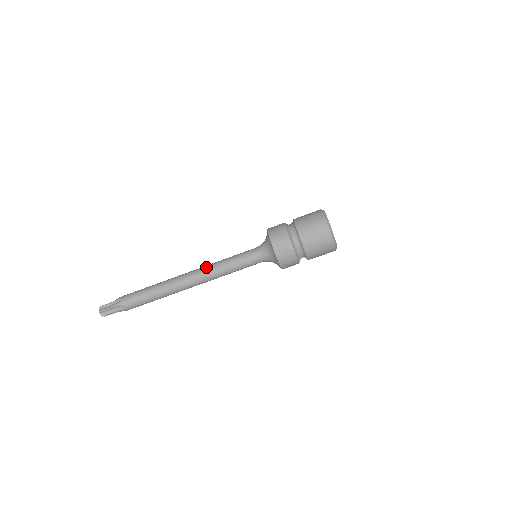
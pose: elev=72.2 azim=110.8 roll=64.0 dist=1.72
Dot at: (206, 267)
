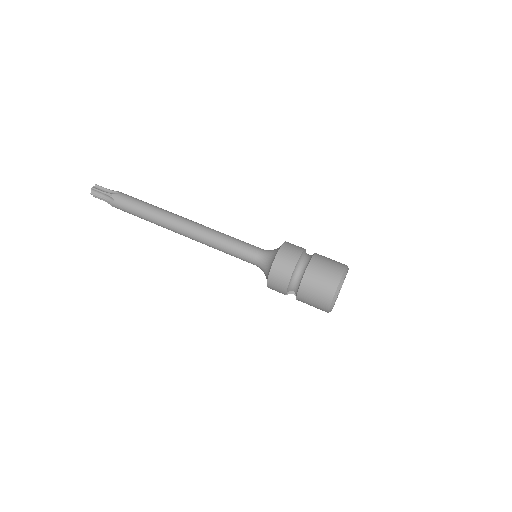
Dot at: (207, 227)
